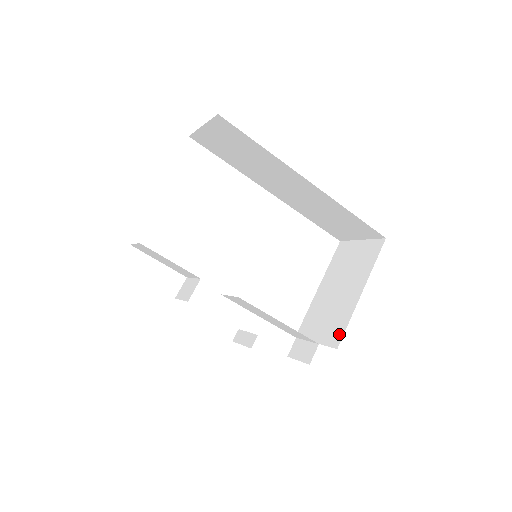
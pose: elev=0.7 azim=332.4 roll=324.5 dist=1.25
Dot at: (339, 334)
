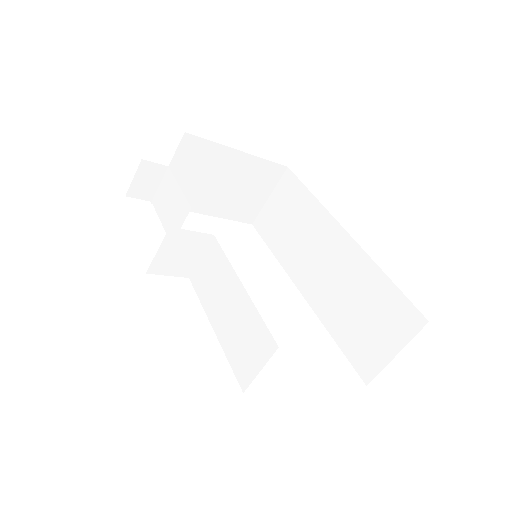
Dot at: occluded
